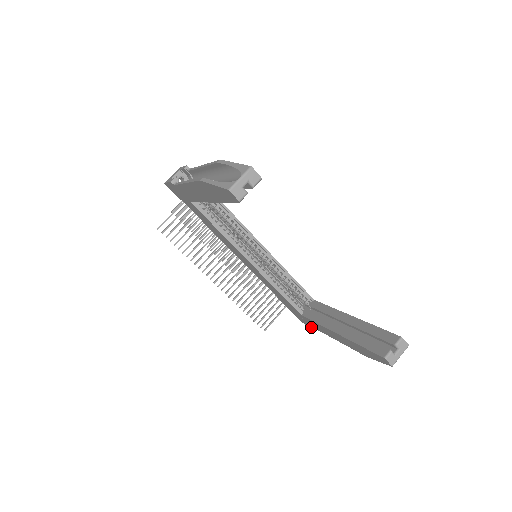
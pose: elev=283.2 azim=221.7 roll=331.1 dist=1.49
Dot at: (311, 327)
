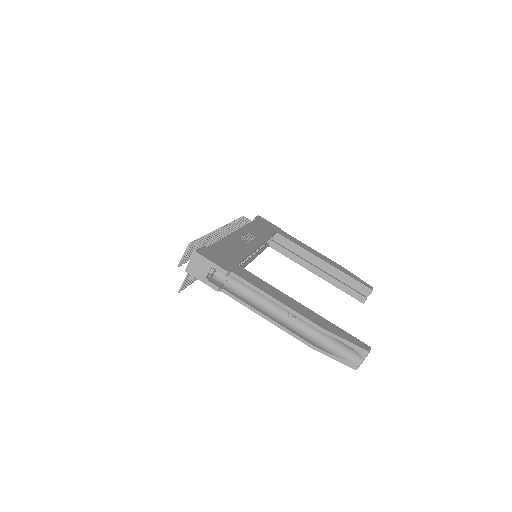
Dot at: occluded
